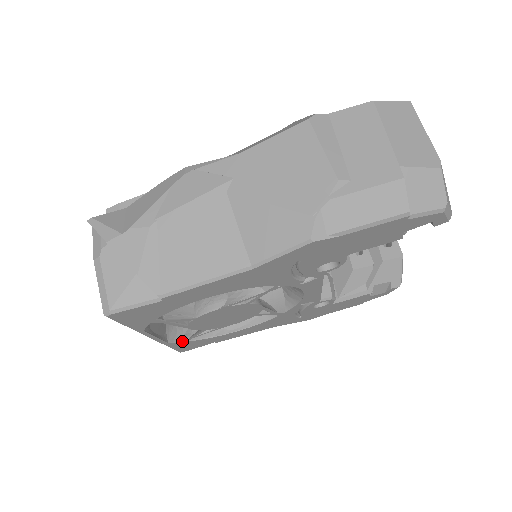
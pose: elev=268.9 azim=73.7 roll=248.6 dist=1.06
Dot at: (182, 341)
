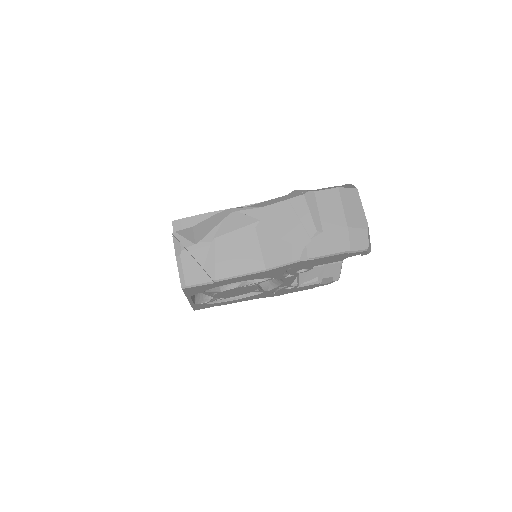
Dot at: (202, 304)
